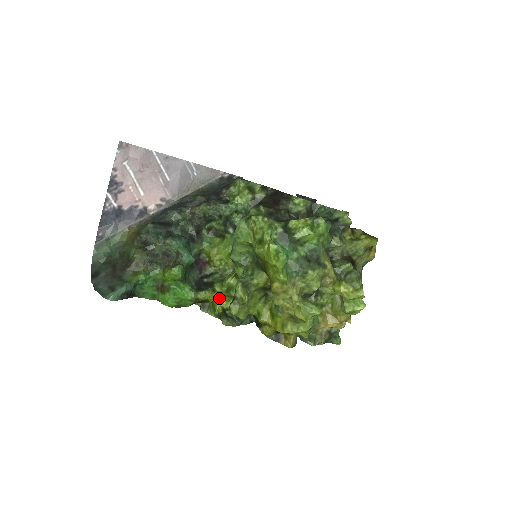
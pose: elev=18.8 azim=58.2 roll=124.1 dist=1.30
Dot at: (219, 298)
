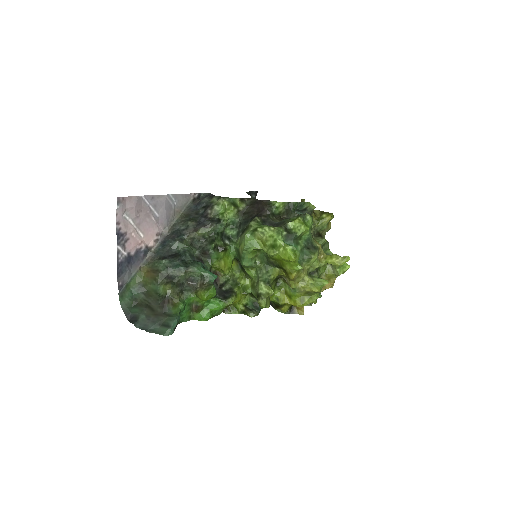
Dot at: (240, 299)
